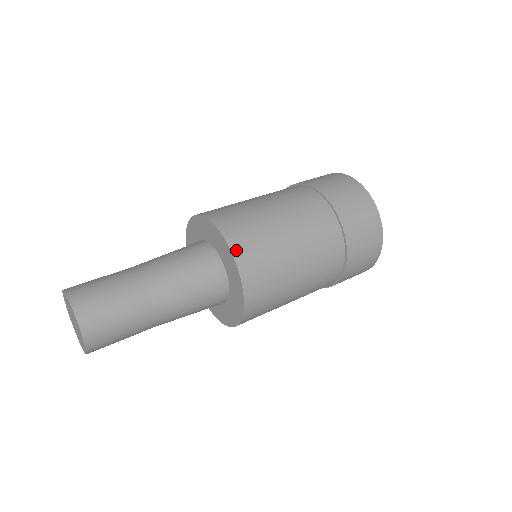
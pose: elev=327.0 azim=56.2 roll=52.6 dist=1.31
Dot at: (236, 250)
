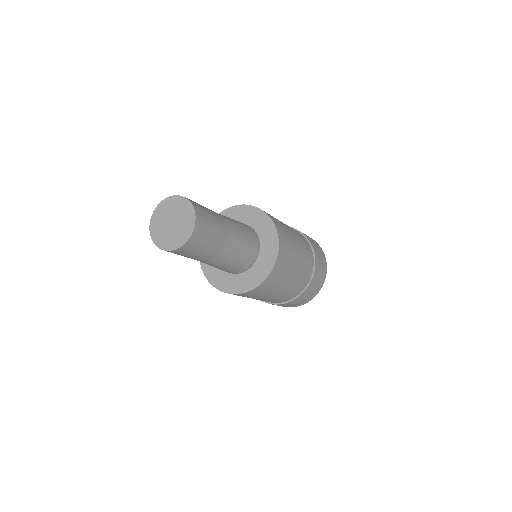
Dot at: (271, 217)
